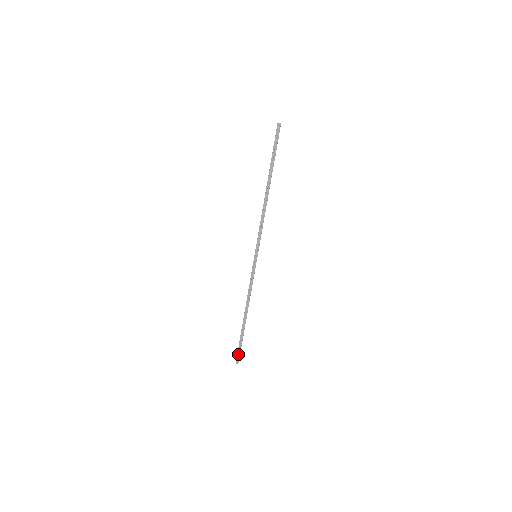
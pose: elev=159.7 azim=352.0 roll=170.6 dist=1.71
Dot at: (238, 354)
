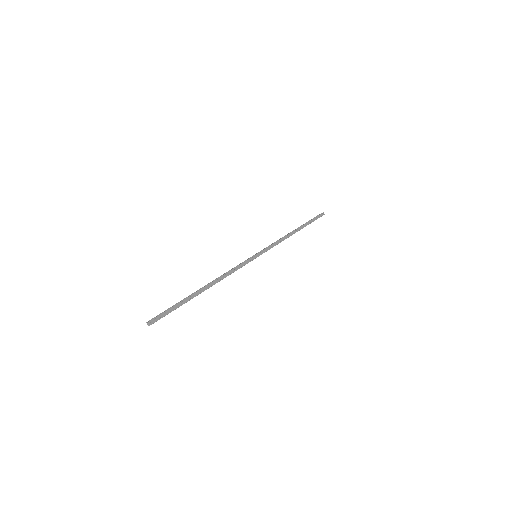
Dot at: (162, 314)
